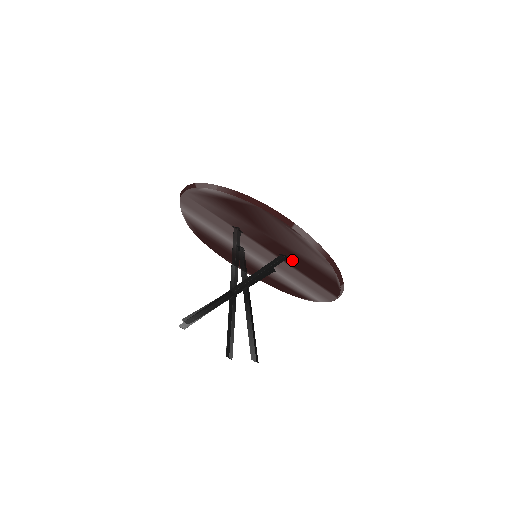
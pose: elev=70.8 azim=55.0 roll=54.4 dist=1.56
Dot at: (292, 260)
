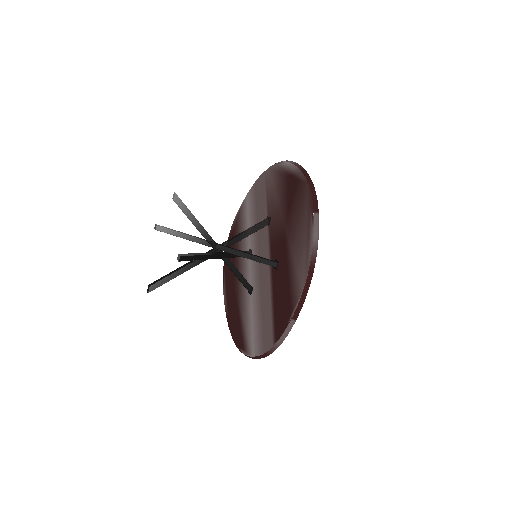
Dot at: (279, 270)
